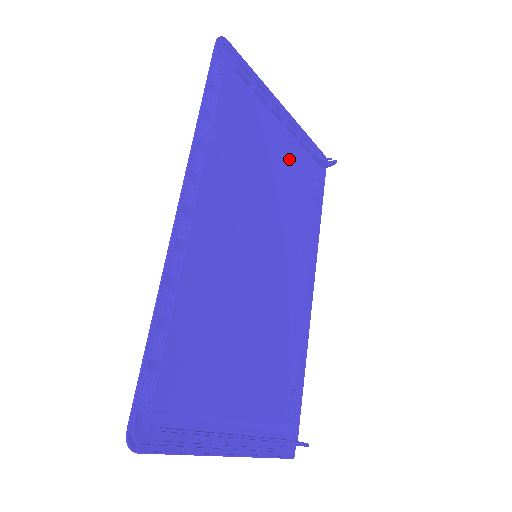
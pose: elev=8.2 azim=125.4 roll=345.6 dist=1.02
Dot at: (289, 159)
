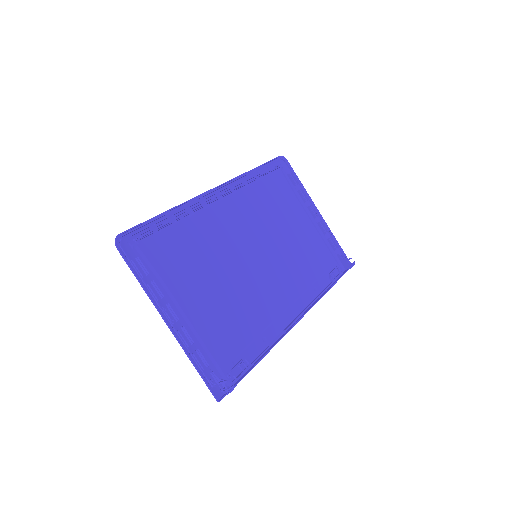
Dot at: (313, 239)
